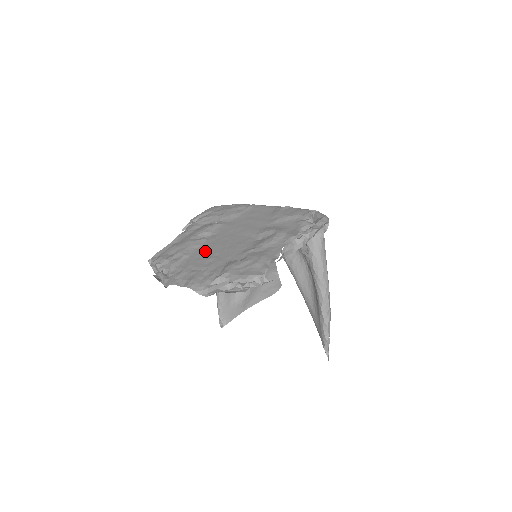
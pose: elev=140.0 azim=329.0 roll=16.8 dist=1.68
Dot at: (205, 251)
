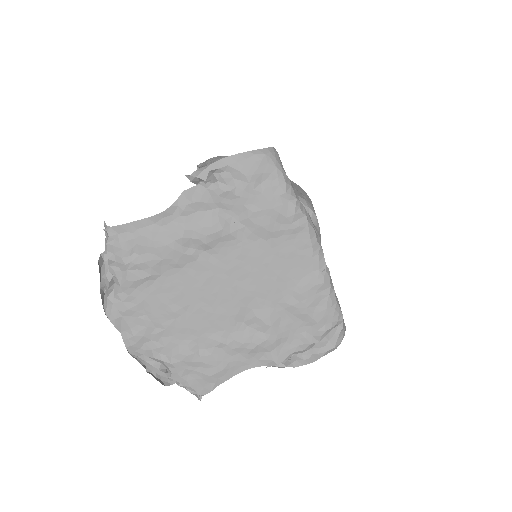
Dot at: (179, 288)
